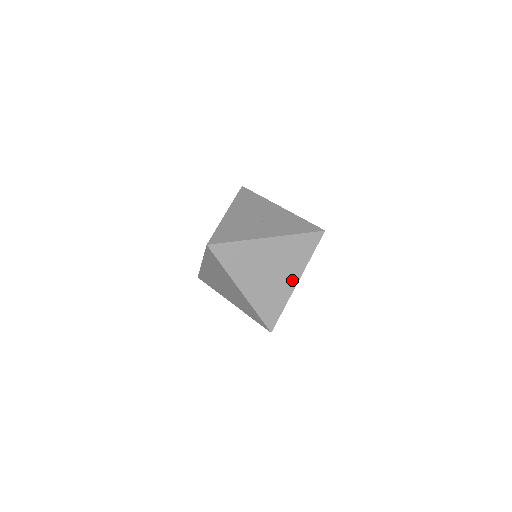
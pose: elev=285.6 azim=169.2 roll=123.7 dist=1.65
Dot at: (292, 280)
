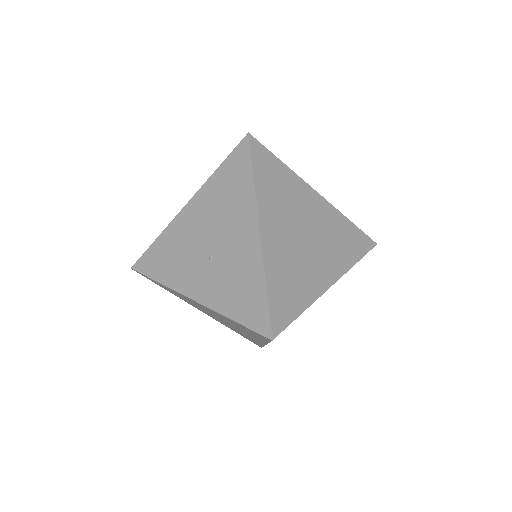
Dot at: occluded
